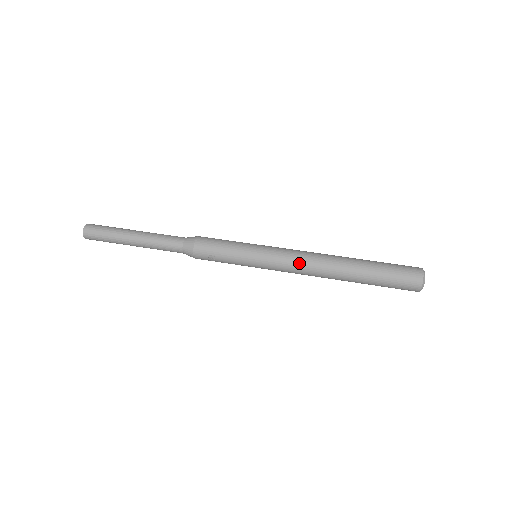
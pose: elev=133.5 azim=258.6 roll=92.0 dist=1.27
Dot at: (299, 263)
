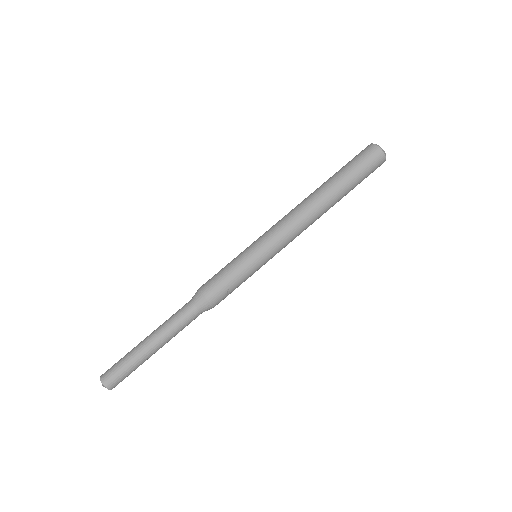
Dot at: (293, 227)
